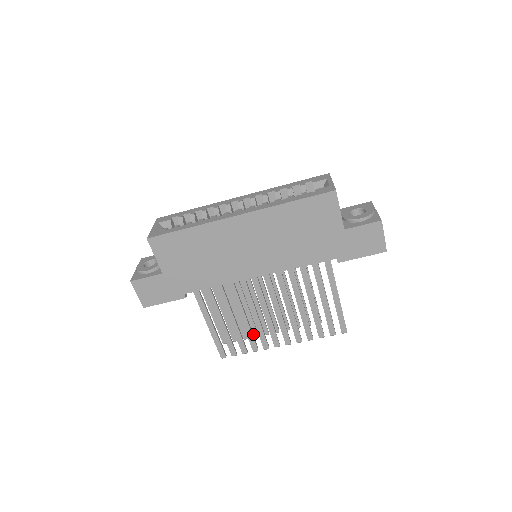
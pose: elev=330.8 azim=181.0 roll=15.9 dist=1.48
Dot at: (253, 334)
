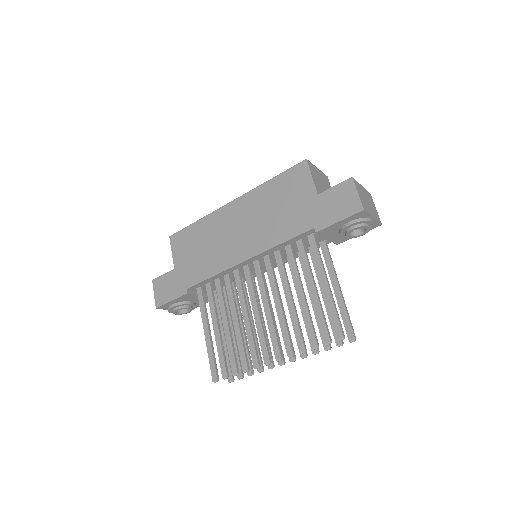
Dot at: occluded
